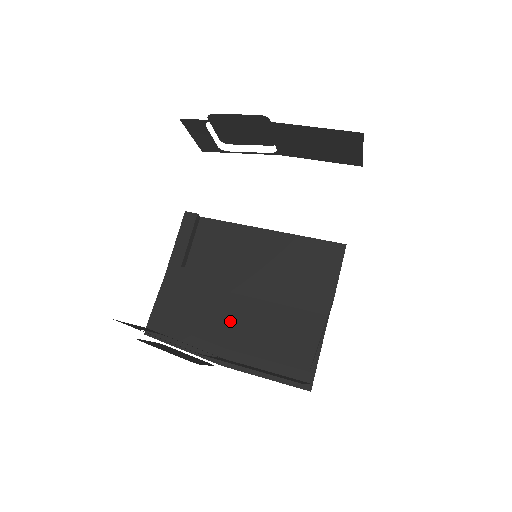
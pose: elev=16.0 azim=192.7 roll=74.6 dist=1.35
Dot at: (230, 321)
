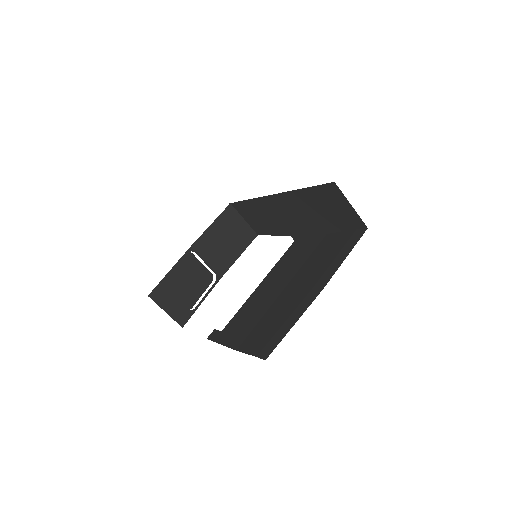
Dot at: (295, 292)
